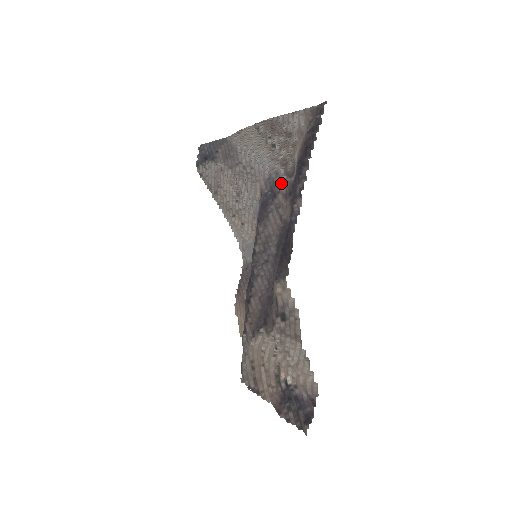
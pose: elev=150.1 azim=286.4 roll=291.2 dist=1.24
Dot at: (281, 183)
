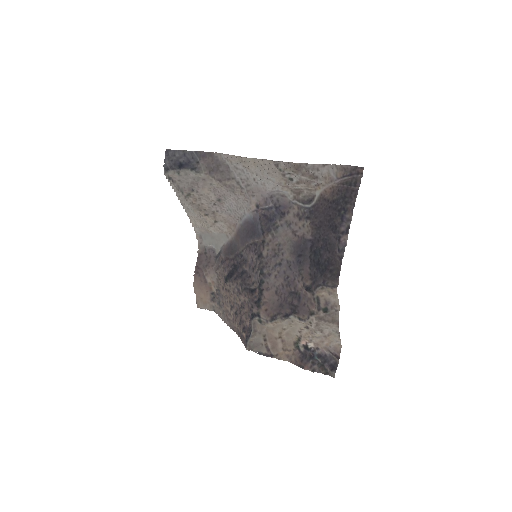
Dot at: (290, 205)
